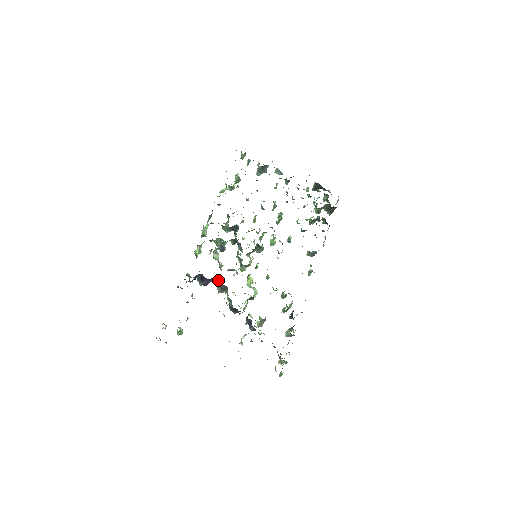
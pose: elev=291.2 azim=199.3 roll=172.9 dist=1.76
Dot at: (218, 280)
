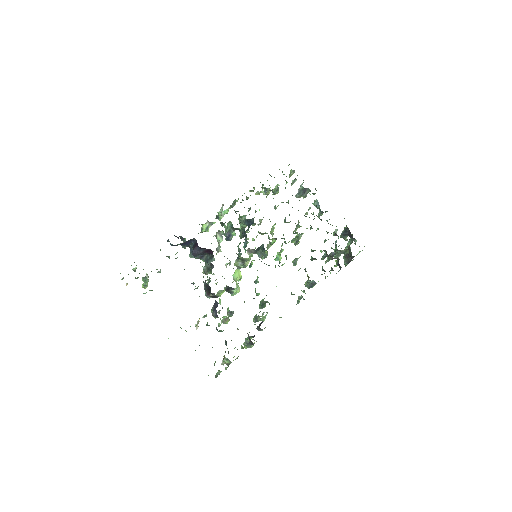
Dot at: (209, 258)
